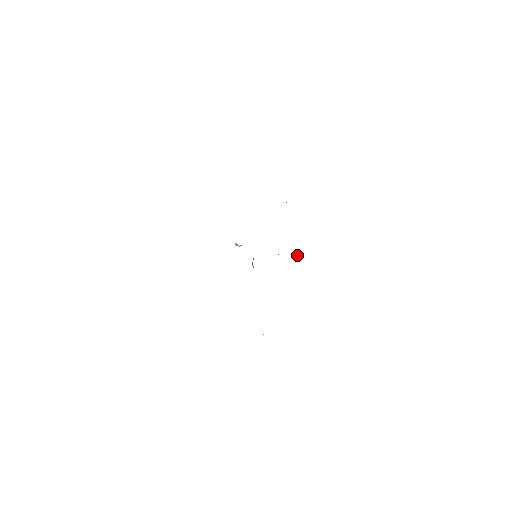
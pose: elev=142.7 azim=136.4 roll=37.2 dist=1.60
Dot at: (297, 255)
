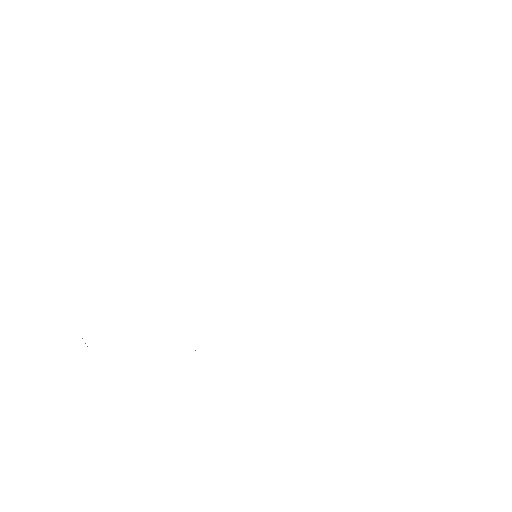
Dot at: occluded
